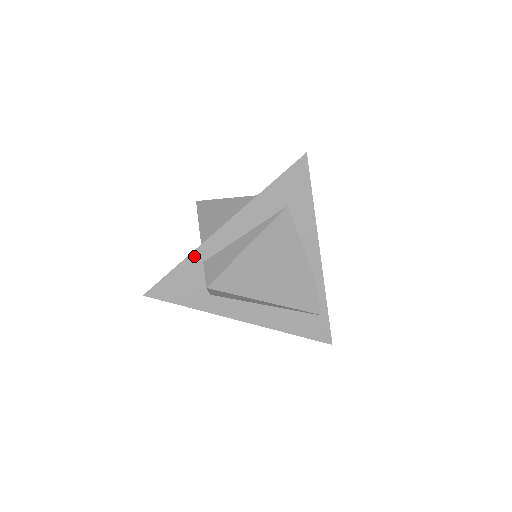
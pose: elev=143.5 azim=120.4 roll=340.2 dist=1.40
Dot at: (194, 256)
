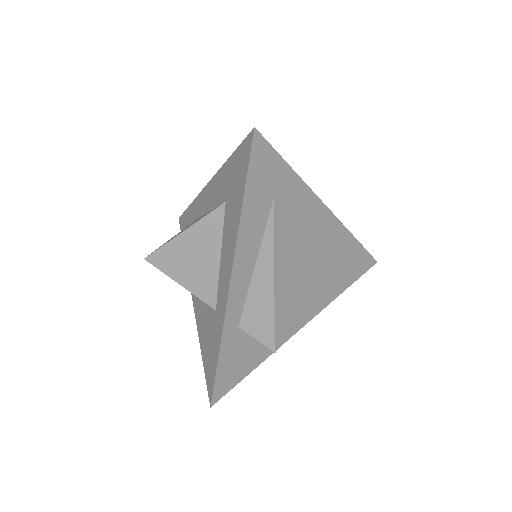
Dot at: (226, 332)
